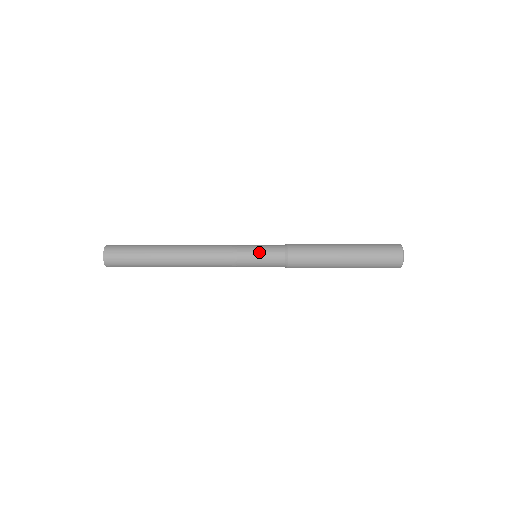
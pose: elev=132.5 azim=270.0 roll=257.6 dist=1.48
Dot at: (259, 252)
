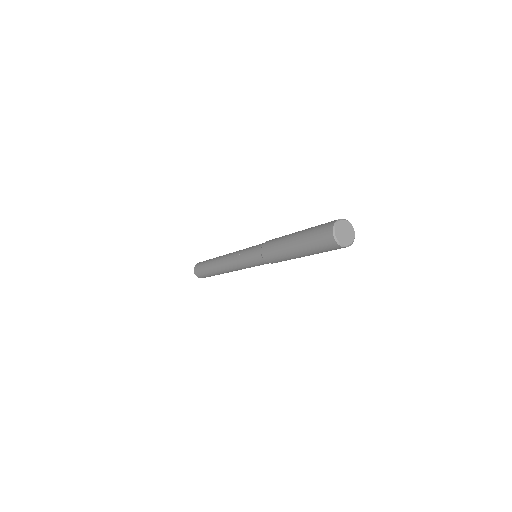
Dot at: (252, 247)
